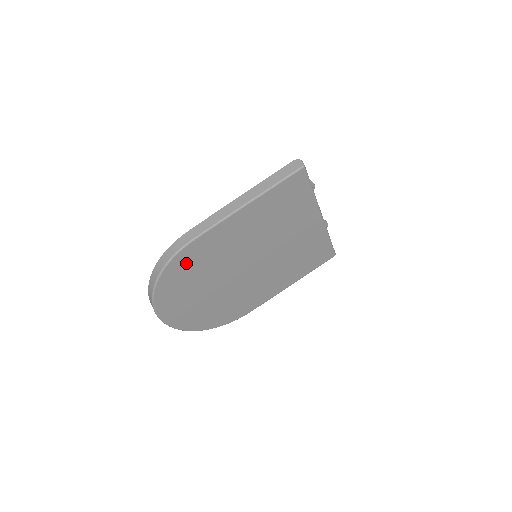
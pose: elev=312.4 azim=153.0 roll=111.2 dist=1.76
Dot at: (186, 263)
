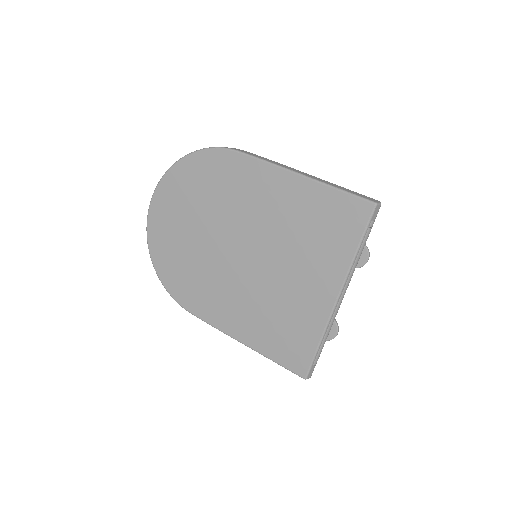
Dot at: (216, 168)
